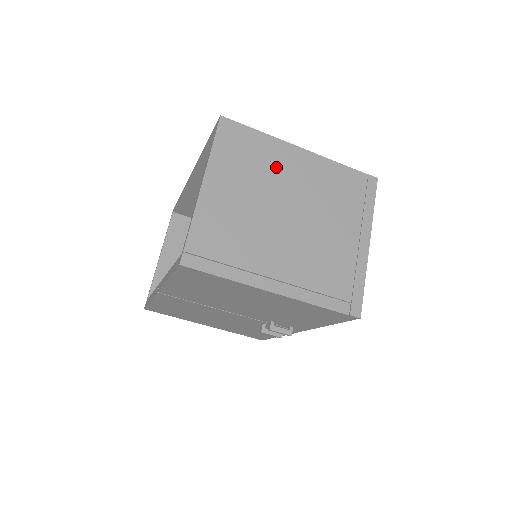
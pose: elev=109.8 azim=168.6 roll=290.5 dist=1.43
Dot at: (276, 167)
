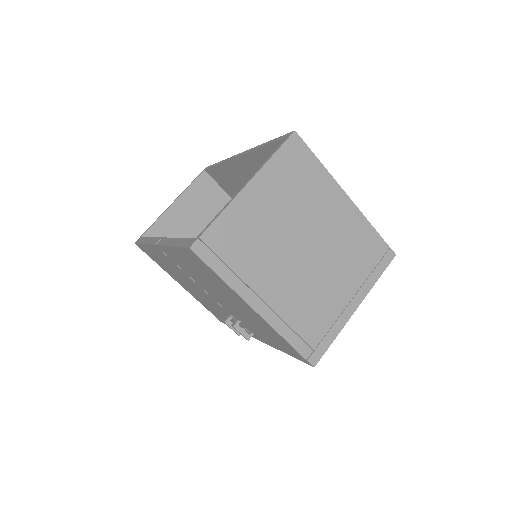
Dot at: (317, 202)
